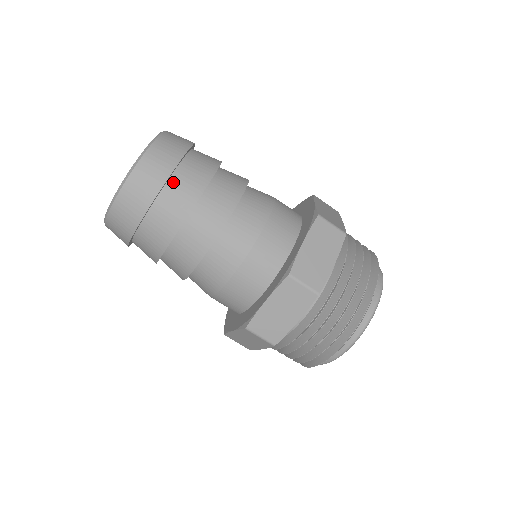
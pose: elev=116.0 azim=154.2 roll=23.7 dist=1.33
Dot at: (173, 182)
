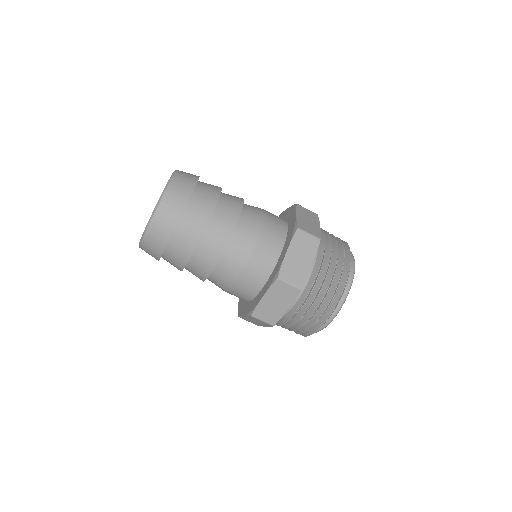
Dot at: (198, 189)
